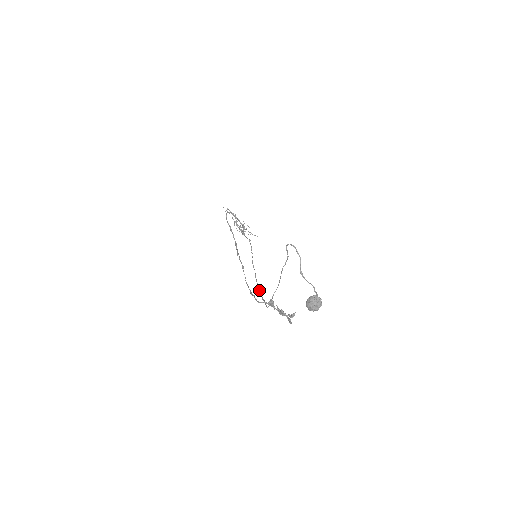
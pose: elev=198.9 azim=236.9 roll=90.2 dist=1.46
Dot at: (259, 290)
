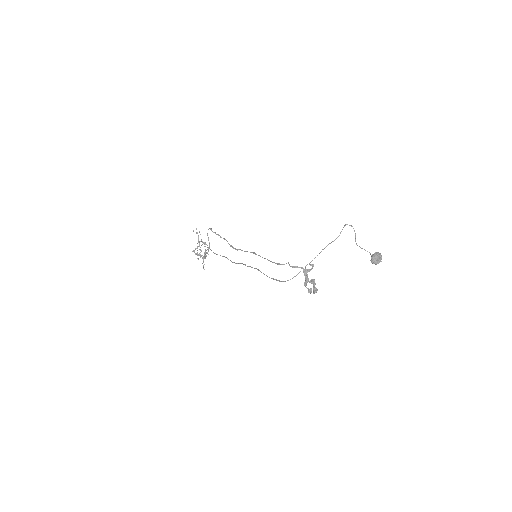
Dot at: (266, 275)
